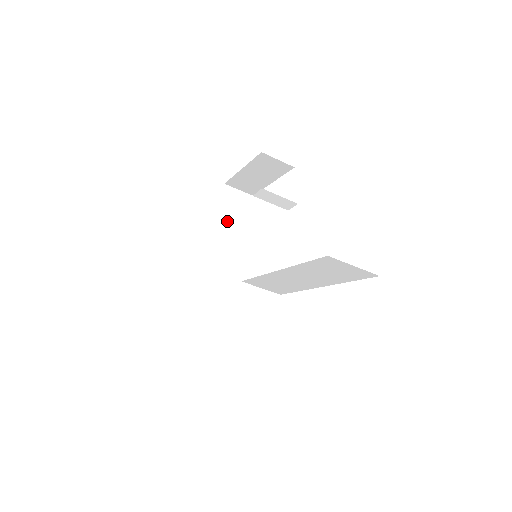
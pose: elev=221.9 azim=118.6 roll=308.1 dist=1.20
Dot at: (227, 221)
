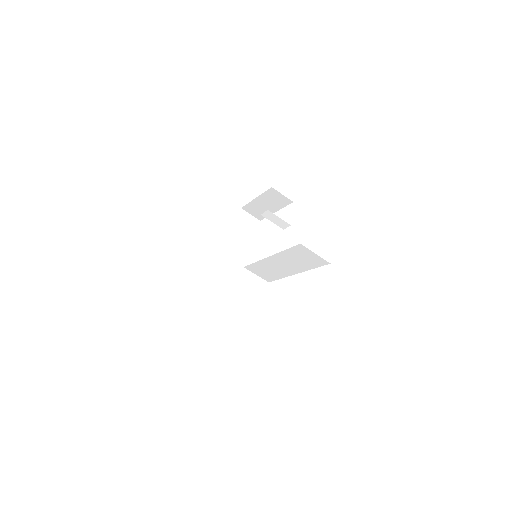
Dot at: (238, 235)
